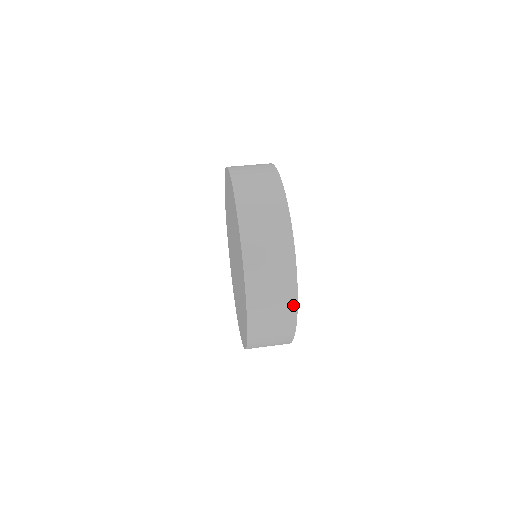
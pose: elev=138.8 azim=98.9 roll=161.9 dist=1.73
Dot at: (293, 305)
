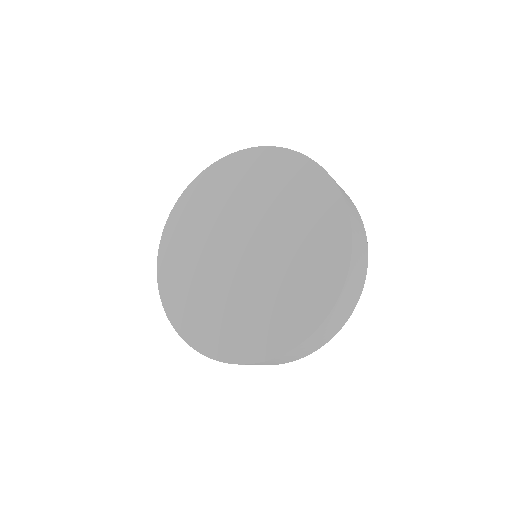
Dot at: occluded
